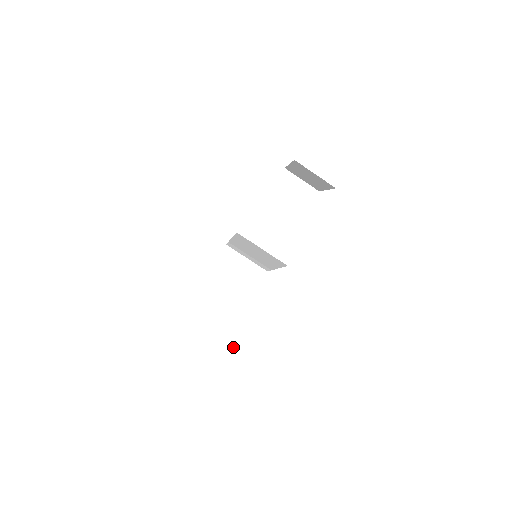
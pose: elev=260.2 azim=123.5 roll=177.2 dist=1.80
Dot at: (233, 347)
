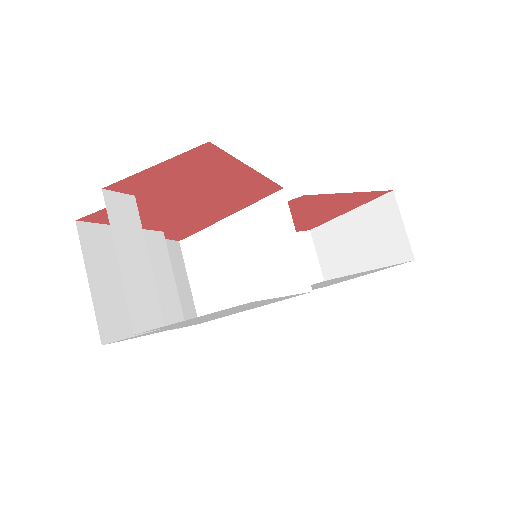
Dot at: (150, 326)
